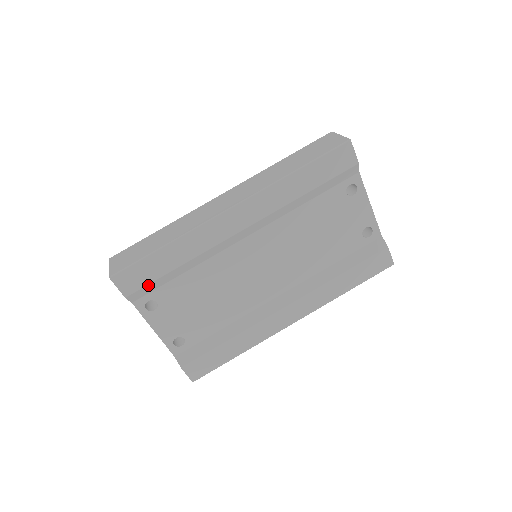
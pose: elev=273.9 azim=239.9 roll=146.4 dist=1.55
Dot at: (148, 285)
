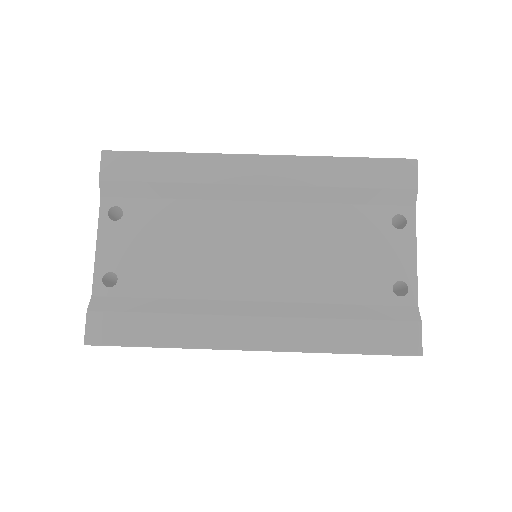
Dot at: (129, 183)
